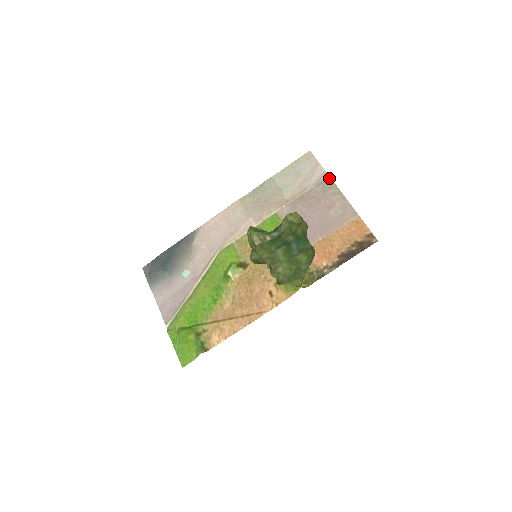
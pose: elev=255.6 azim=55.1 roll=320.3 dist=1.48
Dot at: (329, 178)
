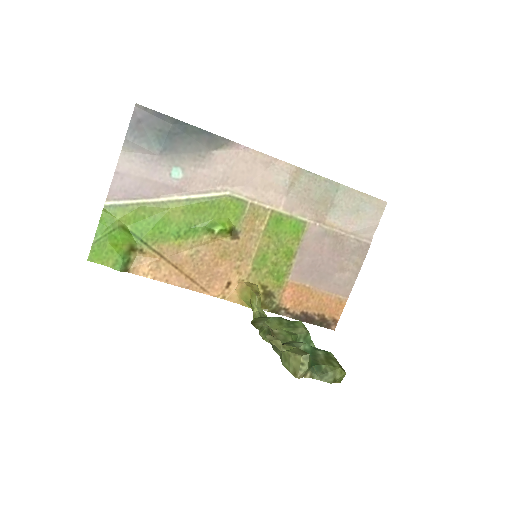
Dot at: (369, 246)
